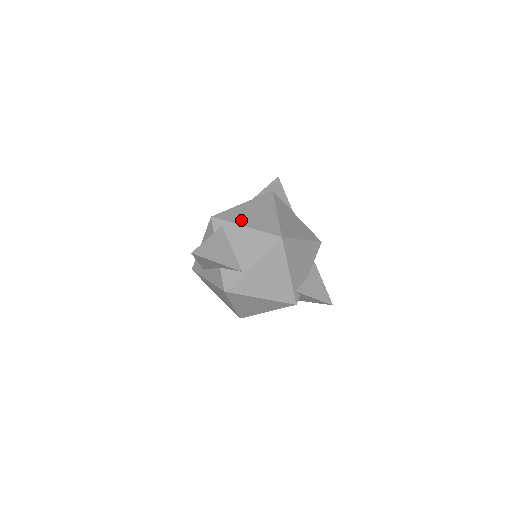
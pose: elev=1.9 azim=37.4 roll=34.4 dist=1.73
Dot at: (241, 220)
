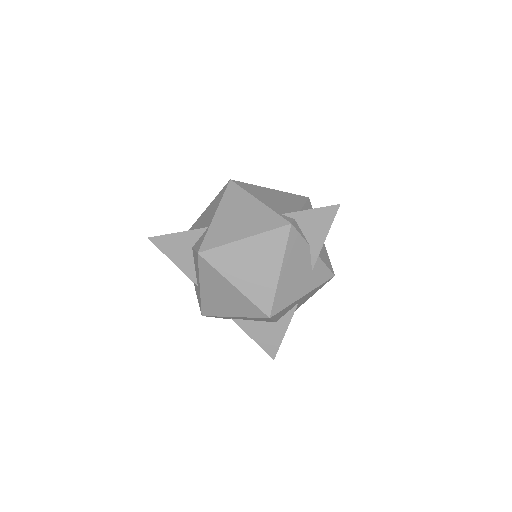
Dot at: occluded
